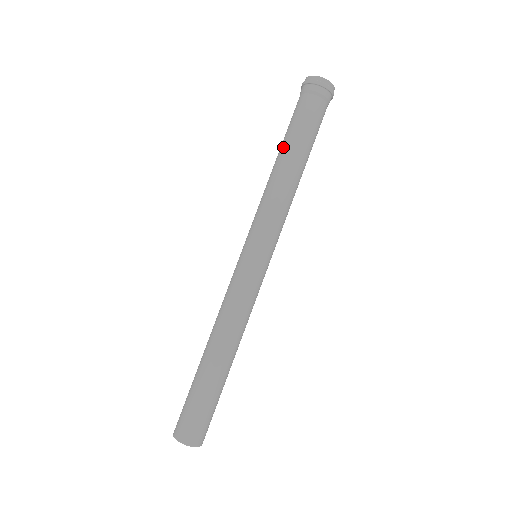
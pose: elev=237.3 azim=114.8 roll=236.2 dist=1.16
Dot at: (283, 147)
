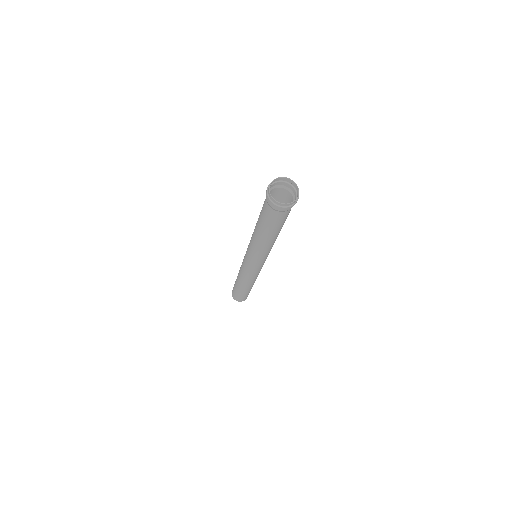
Dot at: (258, 226)
